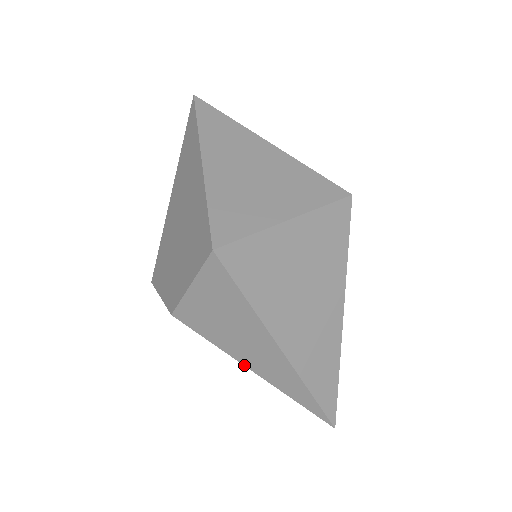
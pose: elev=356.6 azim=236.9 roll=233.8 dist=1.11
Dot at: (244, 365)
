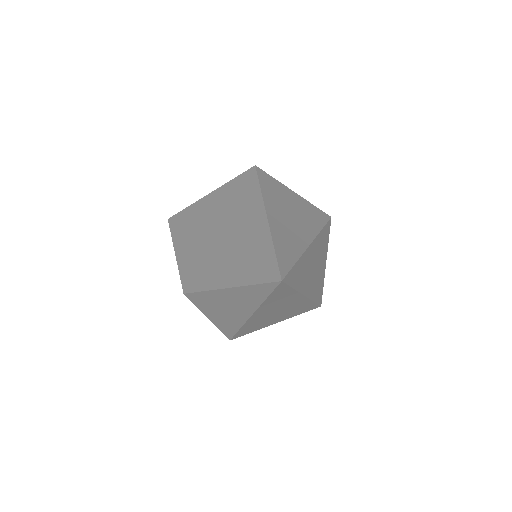
Dot at: (216, 289)
